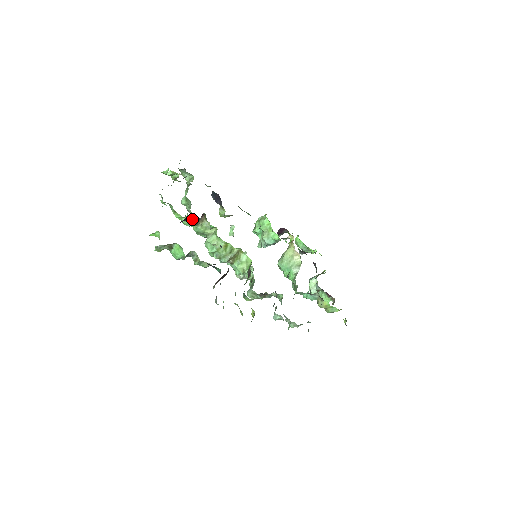
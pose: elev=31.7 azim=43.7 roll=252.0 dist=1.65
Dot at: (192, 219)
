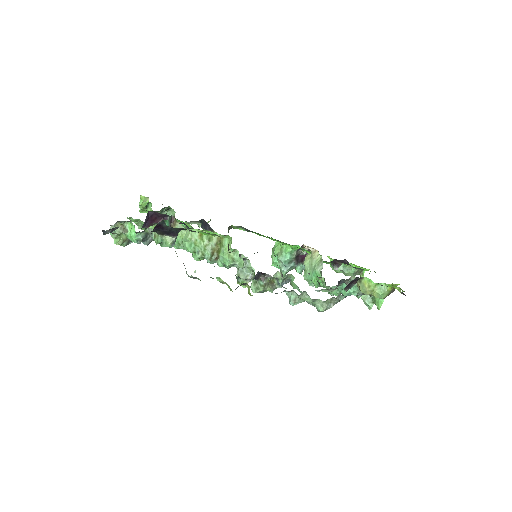
Dot at: (159, 221)
